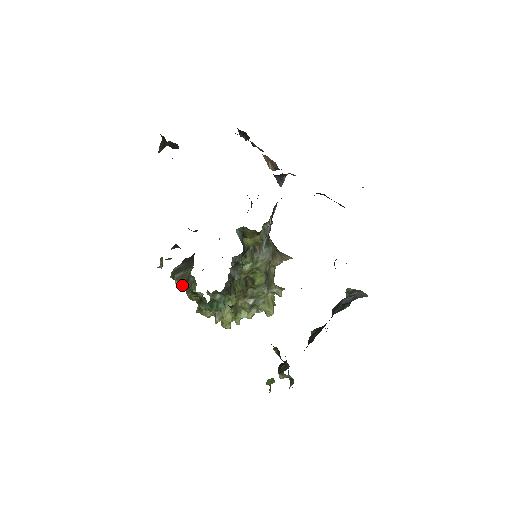
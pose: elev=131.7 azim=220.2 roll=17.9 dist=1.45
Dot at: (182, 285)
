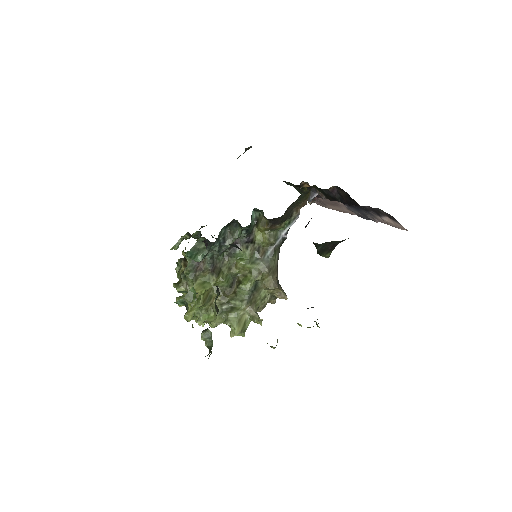
Dot at: (180, 262)
